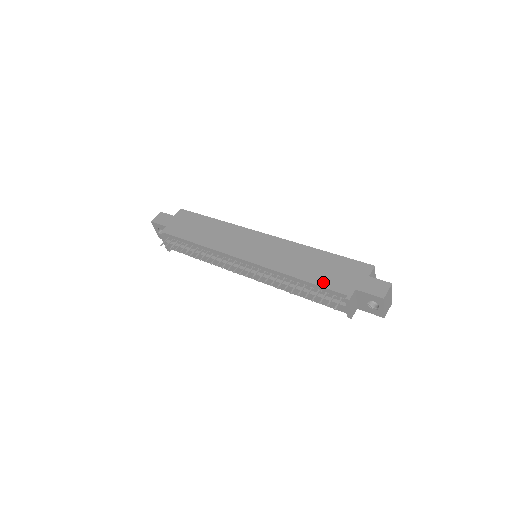
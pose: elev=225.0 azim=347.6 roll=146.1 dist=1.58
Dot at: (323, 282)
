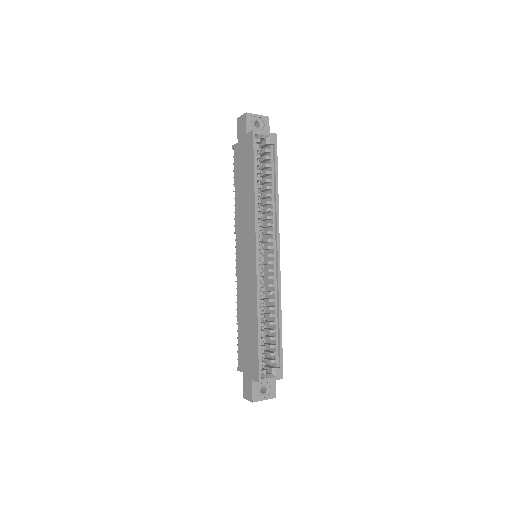
Dot at: (240, 342)
